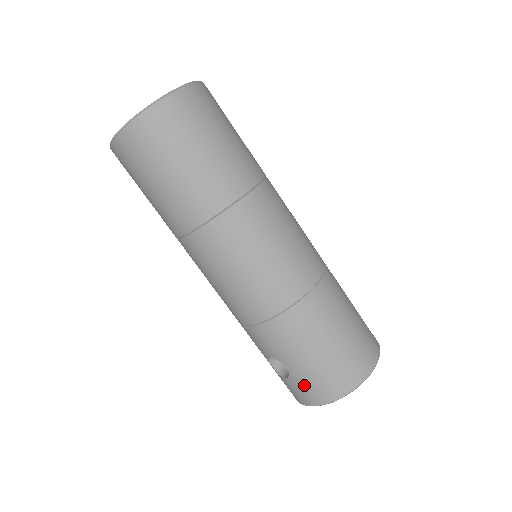
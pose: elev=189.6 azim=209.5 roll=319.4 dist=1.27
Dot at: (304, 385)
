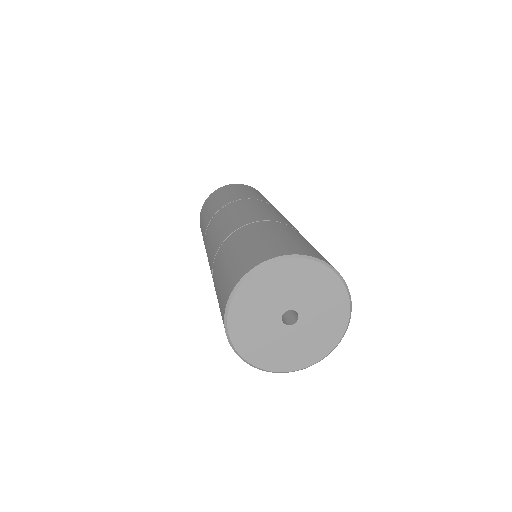
Dot at: occluded
